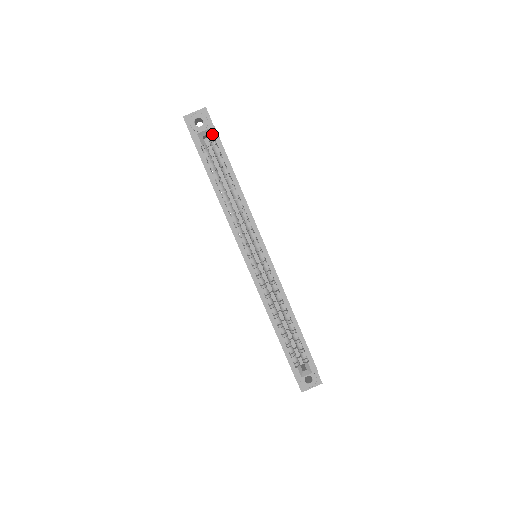
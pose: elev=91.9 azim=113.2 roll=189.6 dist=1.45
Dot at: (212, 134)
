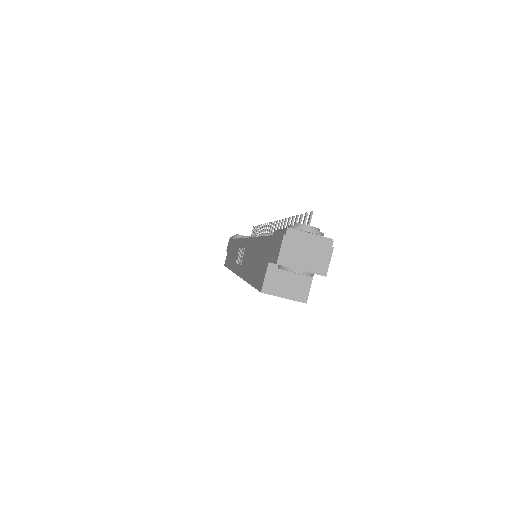
Dot at: occluded
